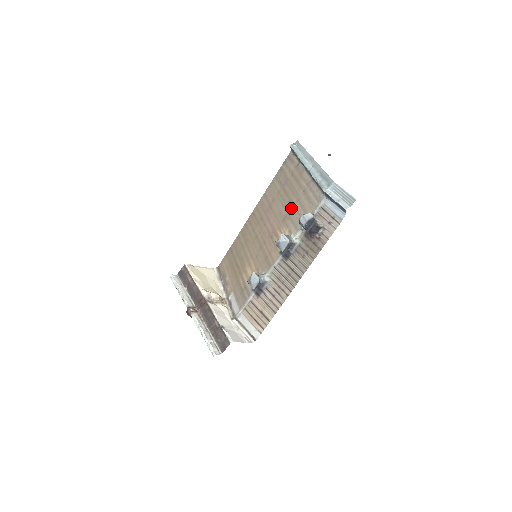
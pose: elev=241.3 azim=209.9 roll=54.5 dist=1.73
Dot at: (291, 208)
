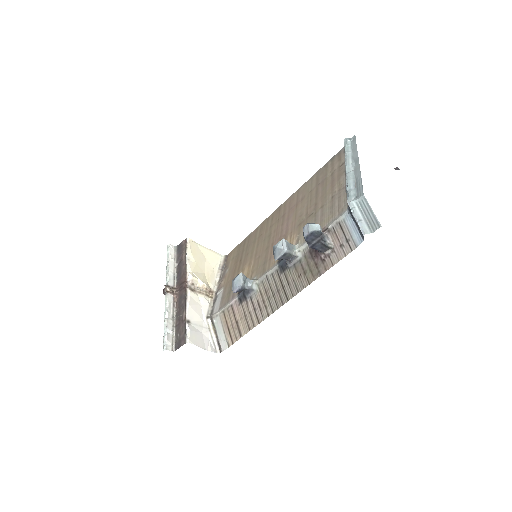
Dot at: (312, 213)
